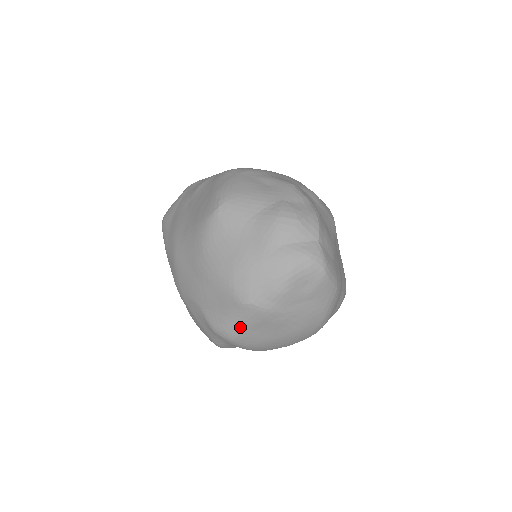
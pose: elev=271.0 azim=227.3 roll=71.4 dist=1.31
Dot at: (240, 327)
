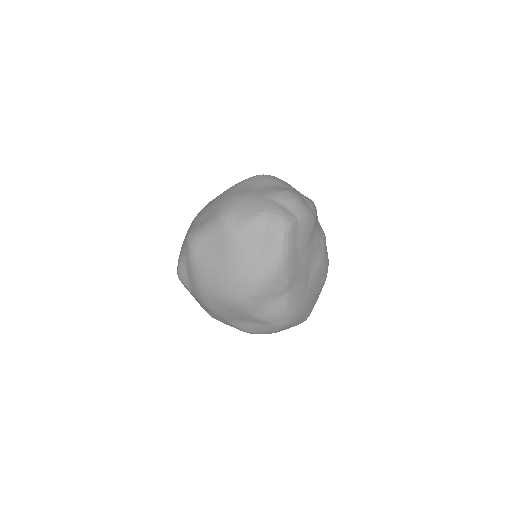
Dot at: (204, 236)
